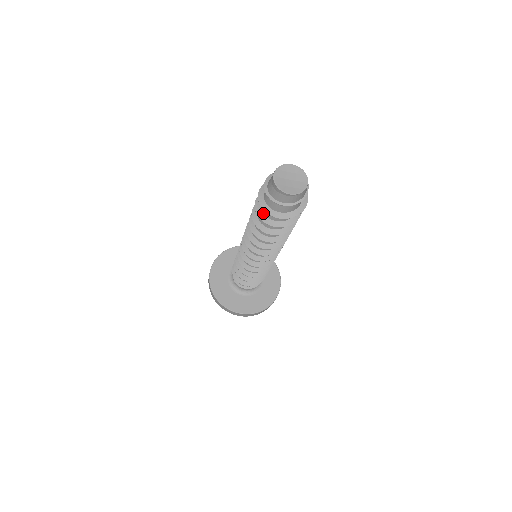
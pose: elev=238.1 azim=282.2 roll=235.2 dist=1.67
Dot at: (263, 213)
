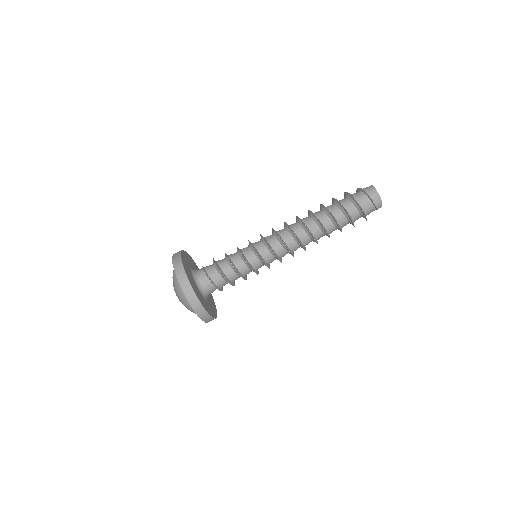
Dot at: occluded
